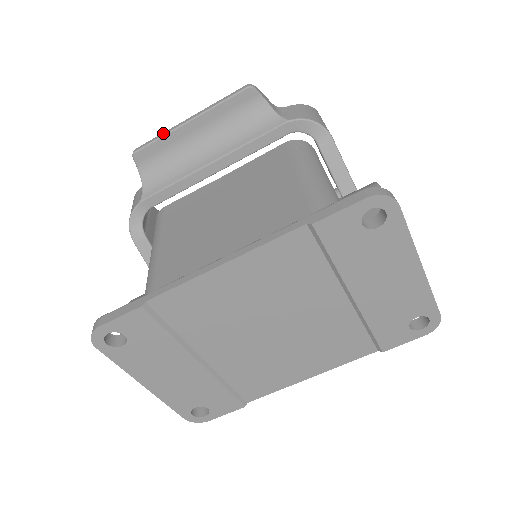
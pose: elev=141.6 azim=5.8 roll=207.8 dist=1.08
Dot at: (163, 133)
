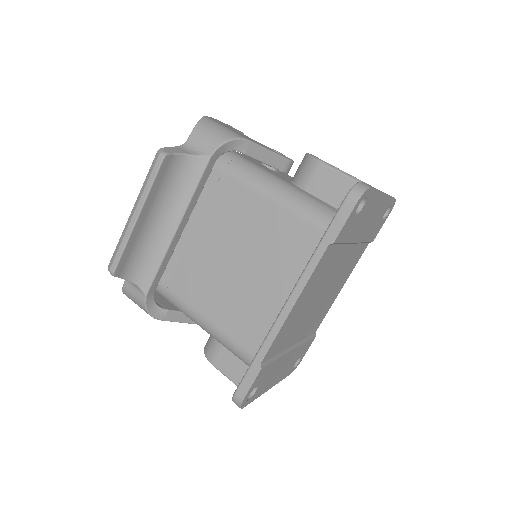
Dot at: (123, 242)
